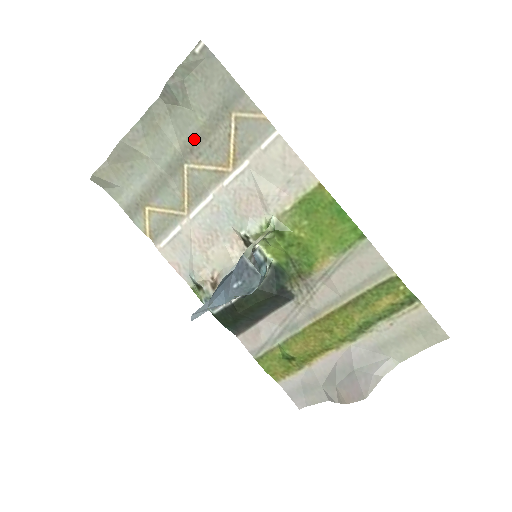
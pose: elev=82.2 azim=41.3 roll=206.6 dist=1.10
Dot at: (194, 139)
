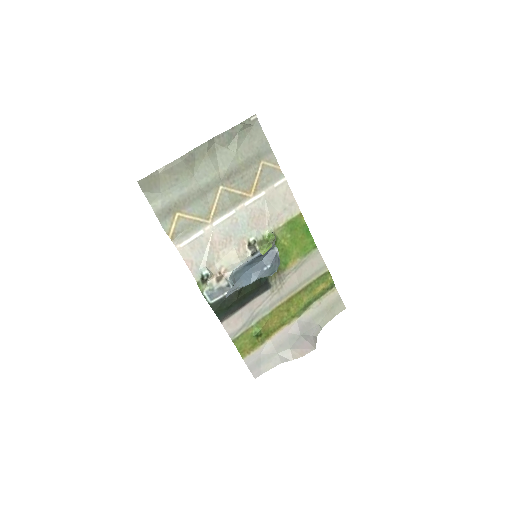
Dot at: (232, 171)
